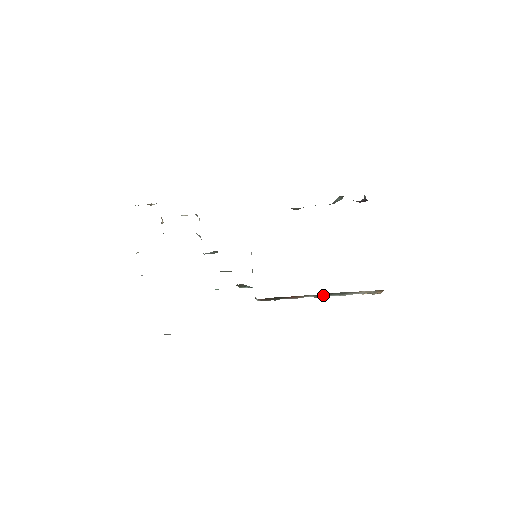
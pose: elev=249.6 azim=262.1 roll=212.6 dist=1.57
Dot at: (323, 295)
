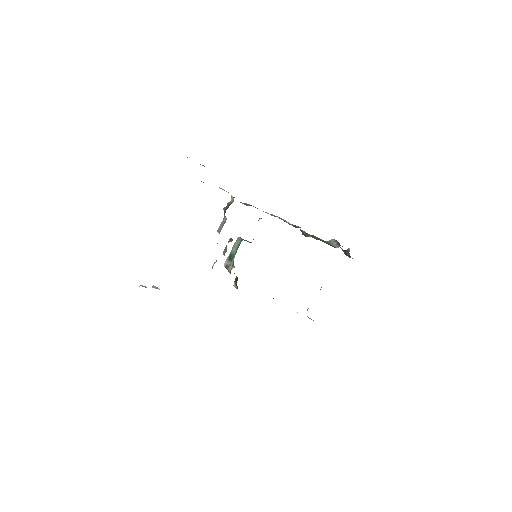
Dot at: occluded
